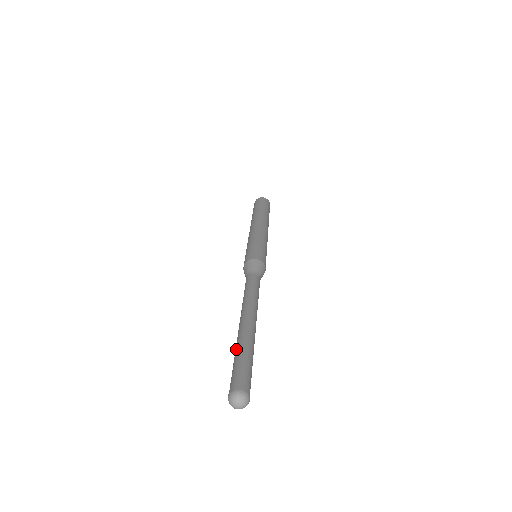
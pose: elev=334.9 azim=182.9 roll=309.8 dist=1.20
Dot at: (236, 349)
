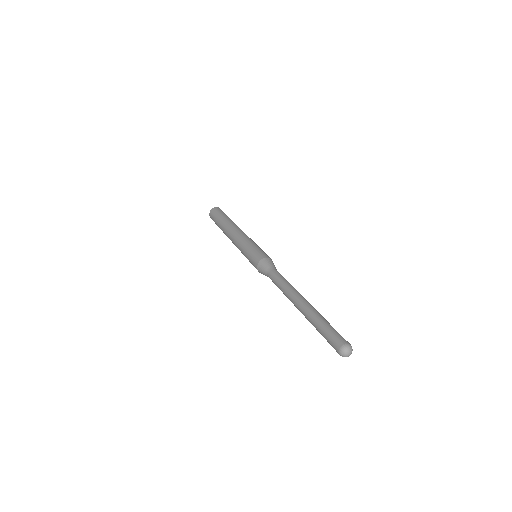
Dot at: (314, 326)
